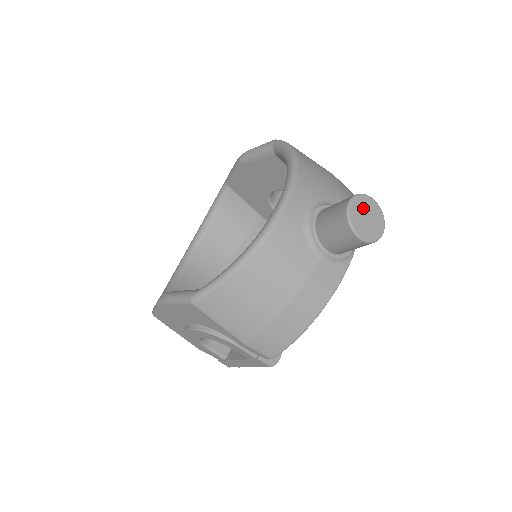
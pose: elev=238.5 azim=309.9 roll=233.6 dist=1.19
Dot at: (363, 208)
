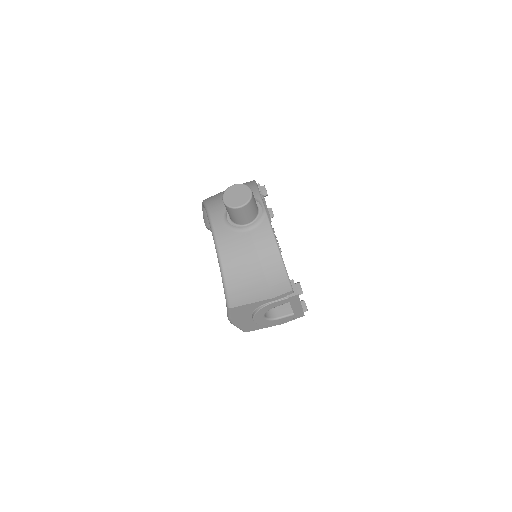
Dot at: (231, 194)
